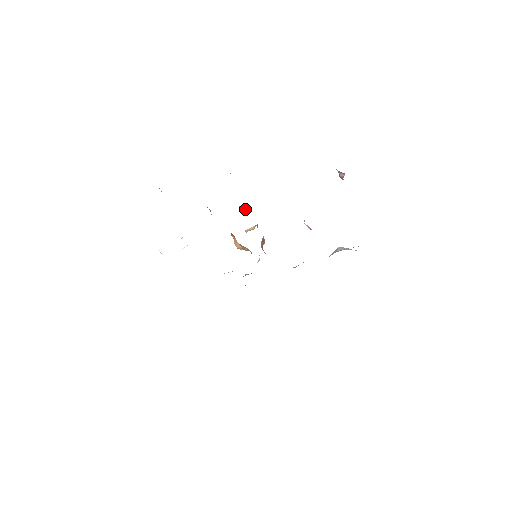
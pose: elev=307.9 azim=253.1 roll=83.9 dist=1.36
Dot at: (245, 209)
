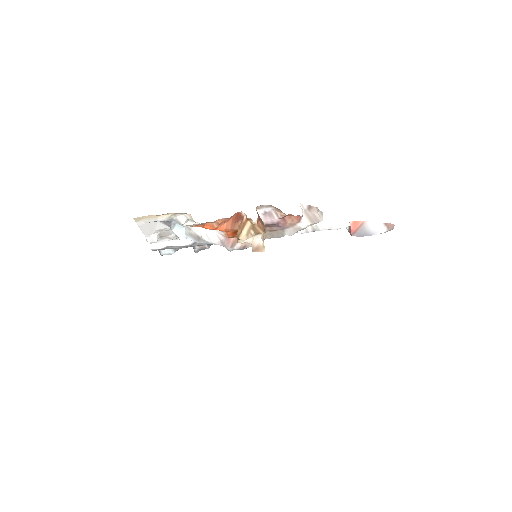
Dot at: occluded
